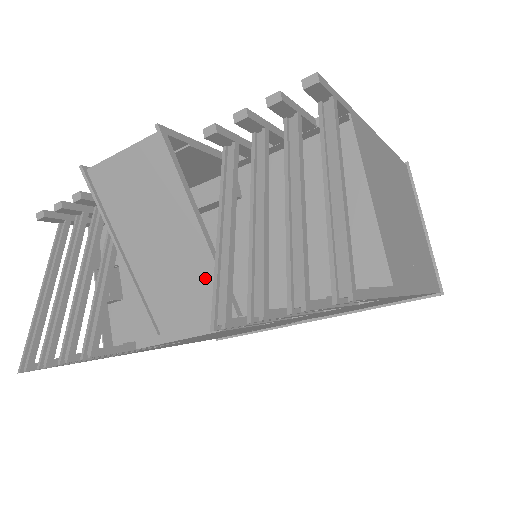
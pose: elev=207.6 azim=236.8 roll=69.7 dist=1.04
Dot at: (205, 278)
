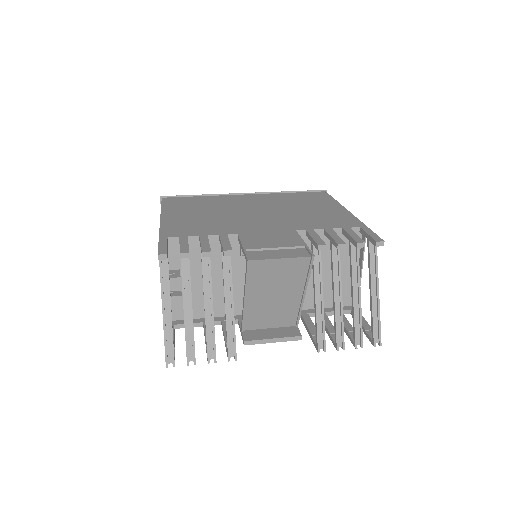
Dot at: (290, 311)
